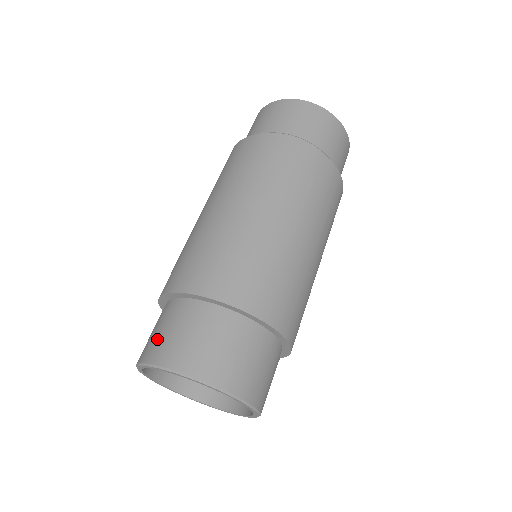
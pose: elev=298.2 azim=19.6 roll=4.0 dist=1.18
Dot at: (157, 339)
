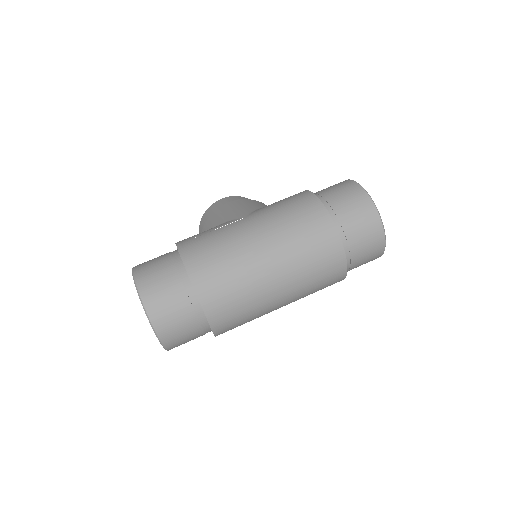
Dot at: (156, 286)
